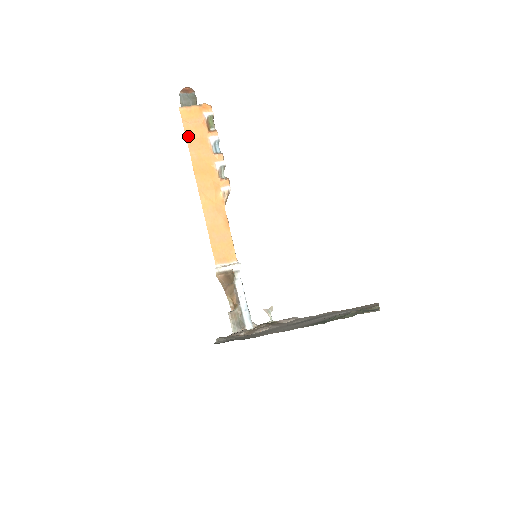
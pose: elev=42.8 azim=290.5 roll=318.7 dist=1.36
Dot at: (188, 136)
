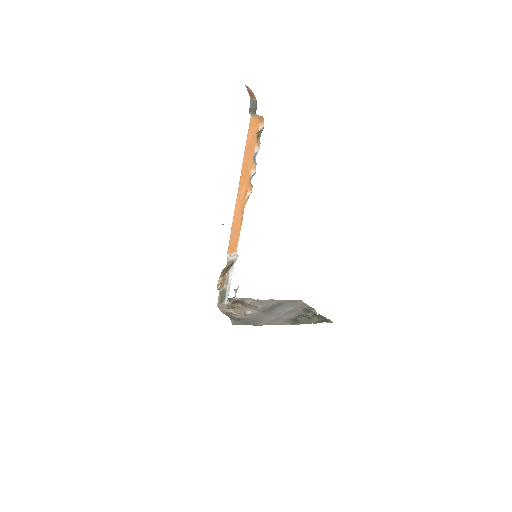
Dot at: (247, 143)
